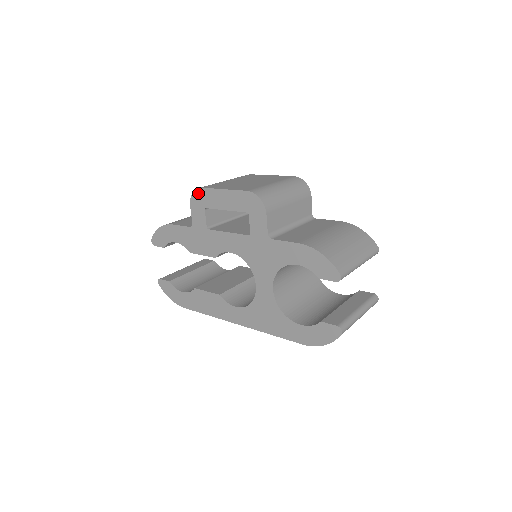
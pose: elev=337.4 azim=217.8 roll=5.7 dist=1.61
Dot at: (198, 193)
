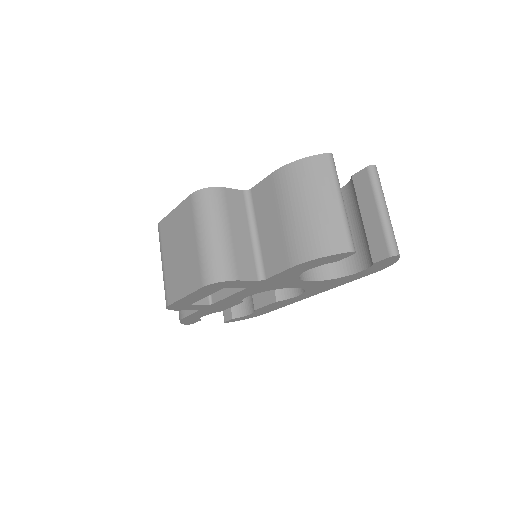
Dot at: (171, 307)
